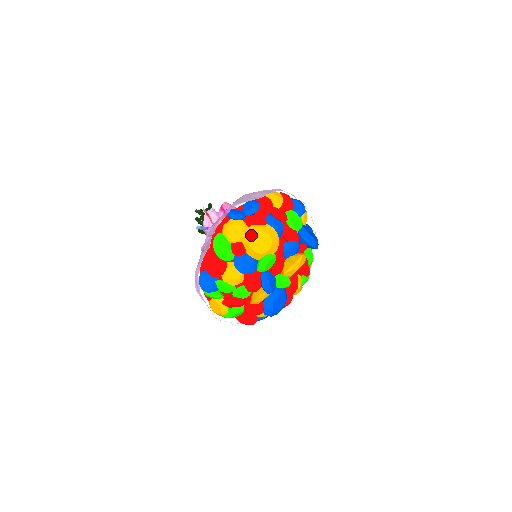
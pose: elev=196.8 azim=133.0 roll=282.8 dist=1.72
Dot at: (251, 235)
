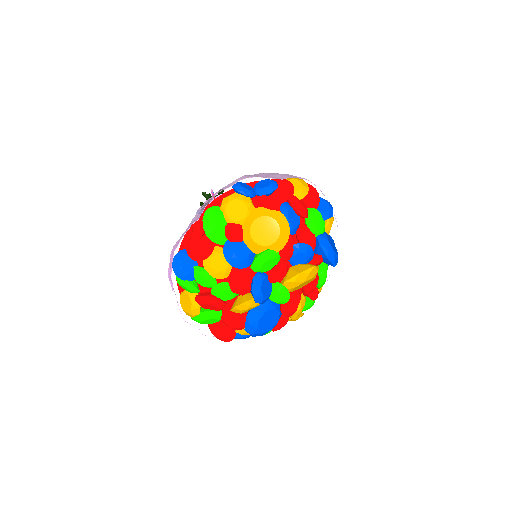
Dot at: (255, 218)
